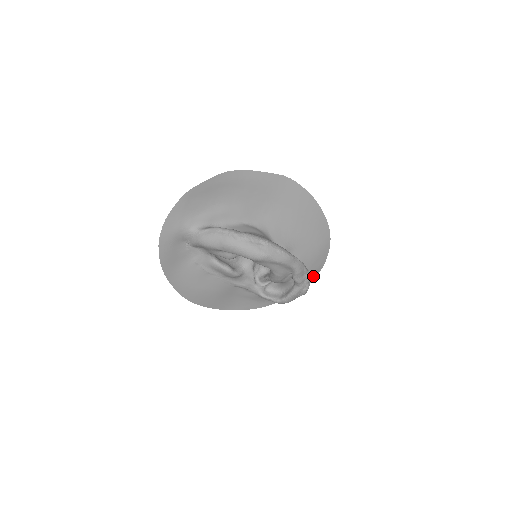
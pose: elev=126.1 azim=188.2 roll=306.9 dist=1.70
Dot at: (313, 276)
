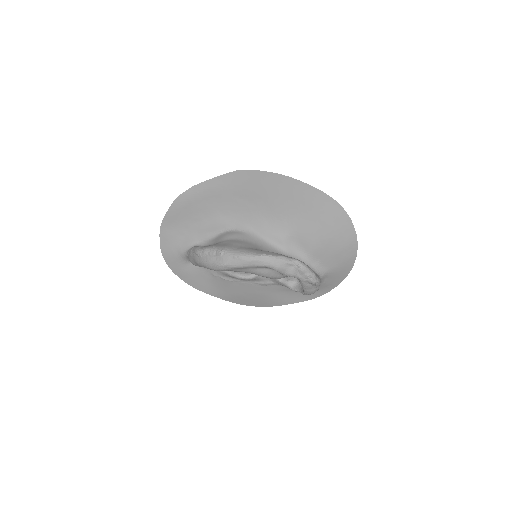
Dot at: (351, 252)
